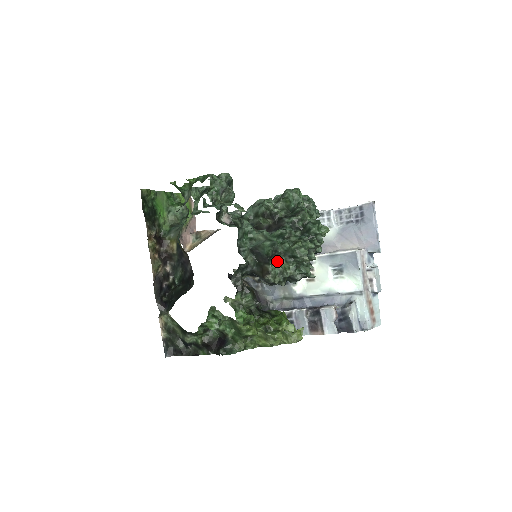
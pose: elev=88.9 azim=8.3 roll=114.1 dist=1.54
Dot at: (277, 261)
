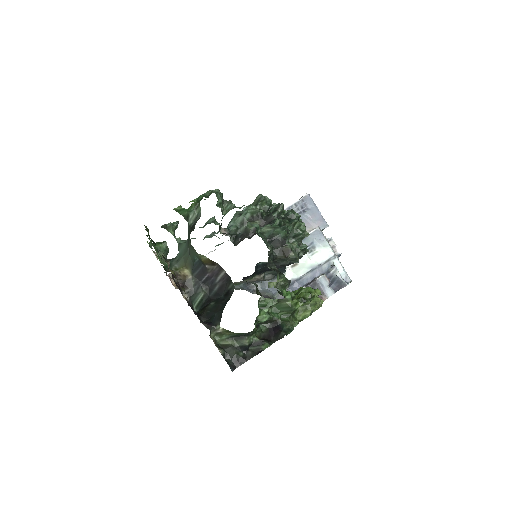
Dot at: (288, 242)
